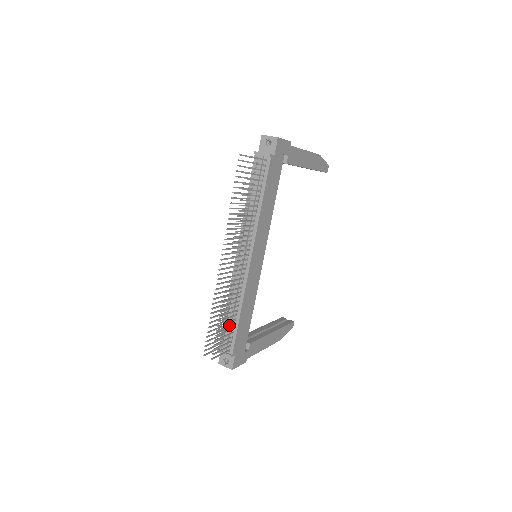
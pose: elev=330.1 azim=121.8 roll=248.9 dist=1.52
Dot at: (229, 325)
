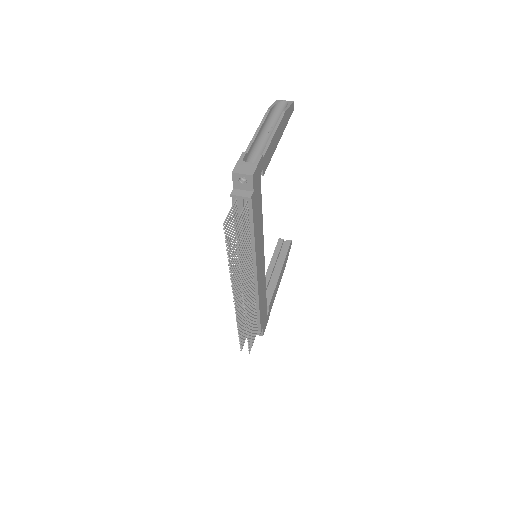
Dot at: (253, 322)
